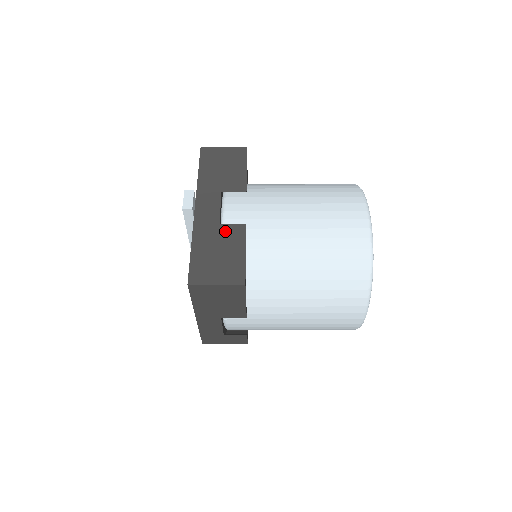
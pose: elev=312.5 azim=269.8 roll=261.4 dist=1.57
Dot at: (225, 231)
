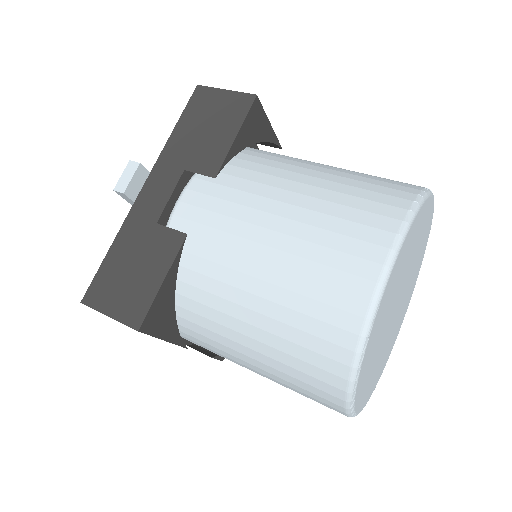
Dot at: (157, 236)
